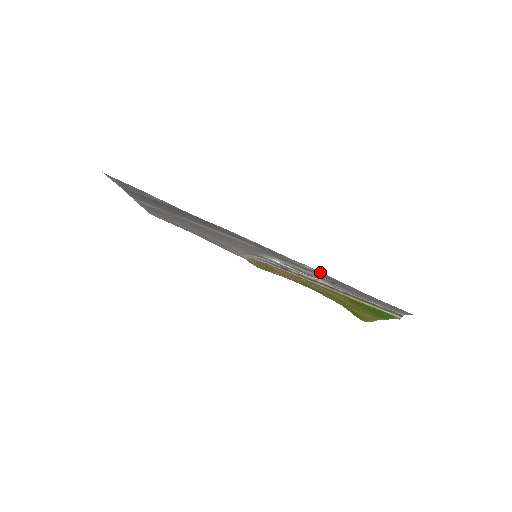
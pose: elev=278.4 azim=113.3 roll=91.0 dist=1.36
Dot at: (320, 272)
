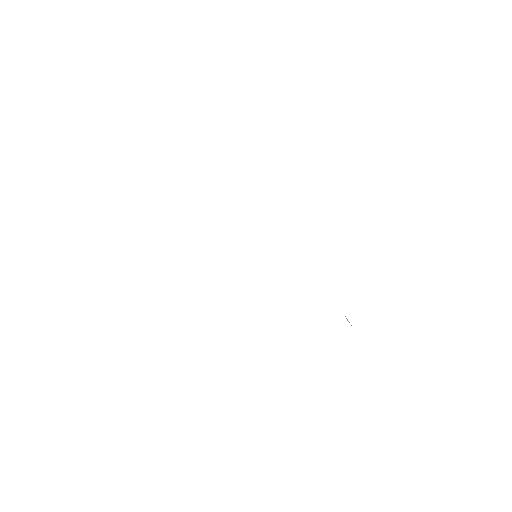
Dot at: occluded
